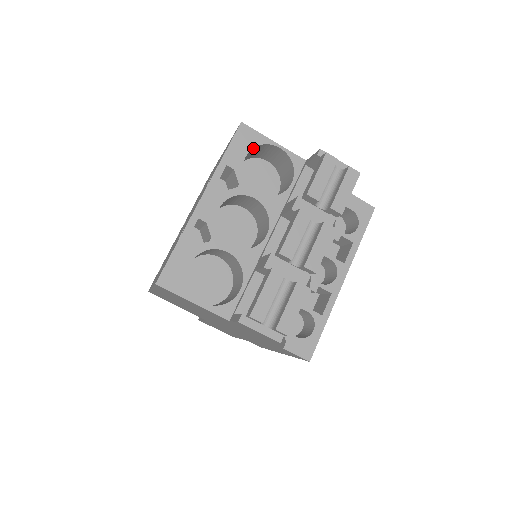
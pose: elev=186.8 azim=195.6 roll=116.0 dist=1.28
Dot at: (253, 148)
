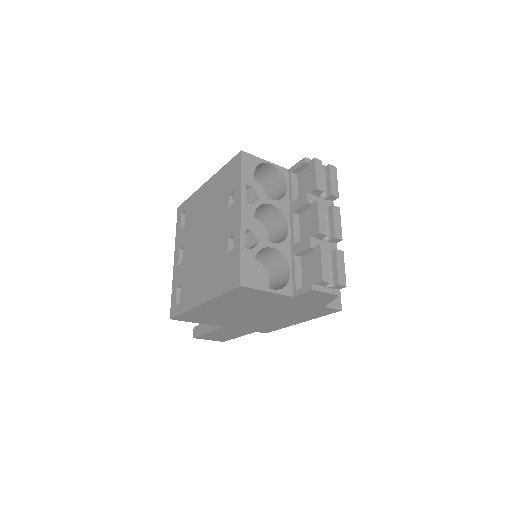
Dot at: (255, 168)
